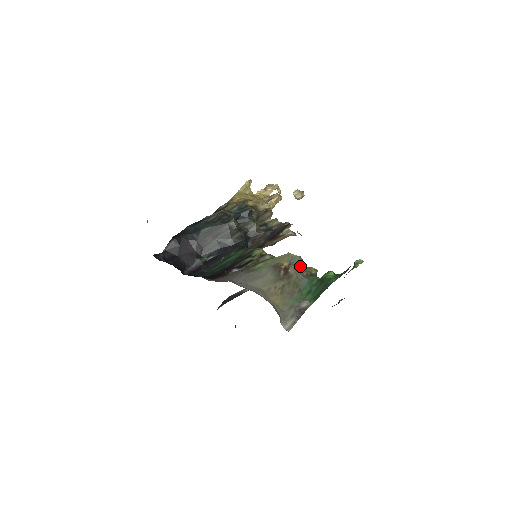
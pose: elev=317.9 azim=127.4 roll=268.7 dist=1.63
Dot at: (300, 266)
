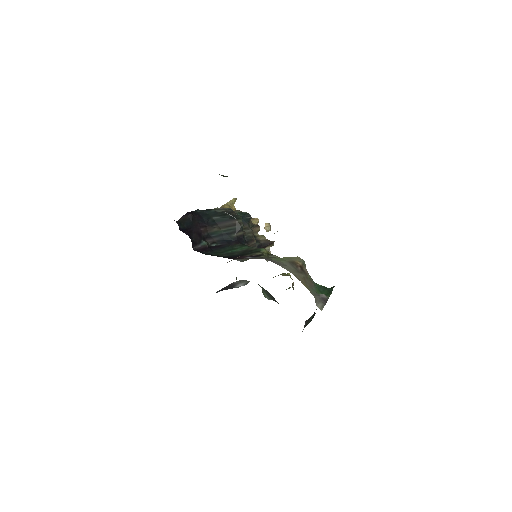
Dot at: occluded
